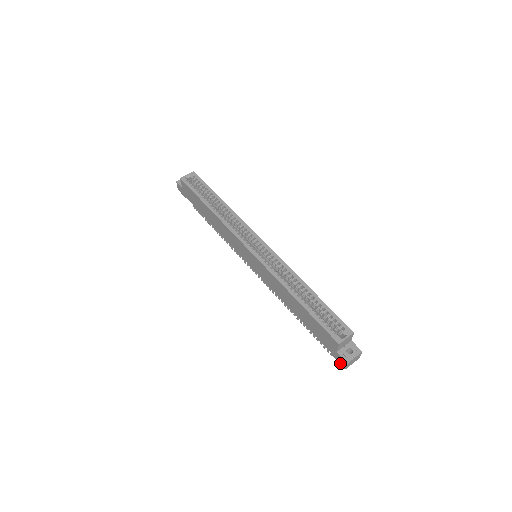
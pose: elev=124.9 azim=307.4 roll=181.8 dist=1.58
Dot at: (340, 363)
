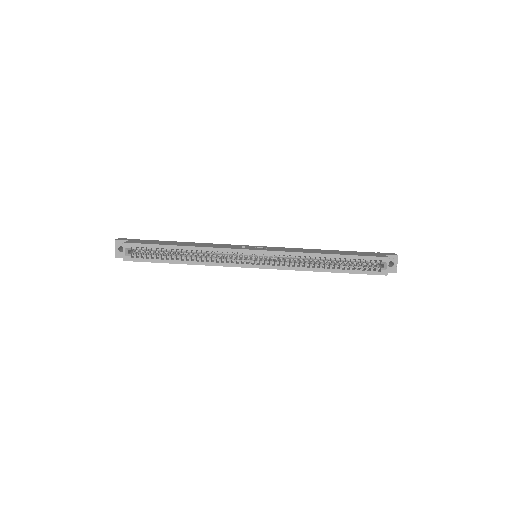
Dot at: occluded
